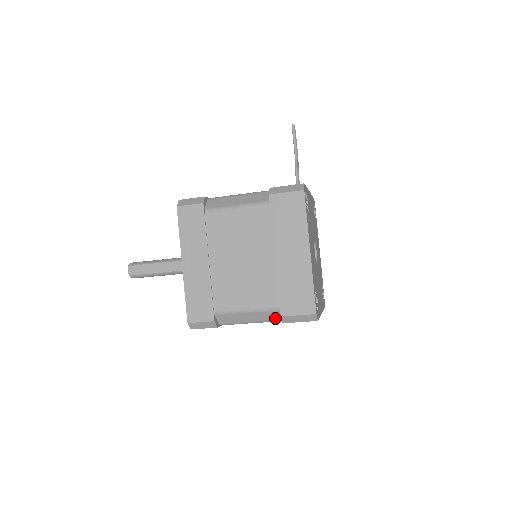
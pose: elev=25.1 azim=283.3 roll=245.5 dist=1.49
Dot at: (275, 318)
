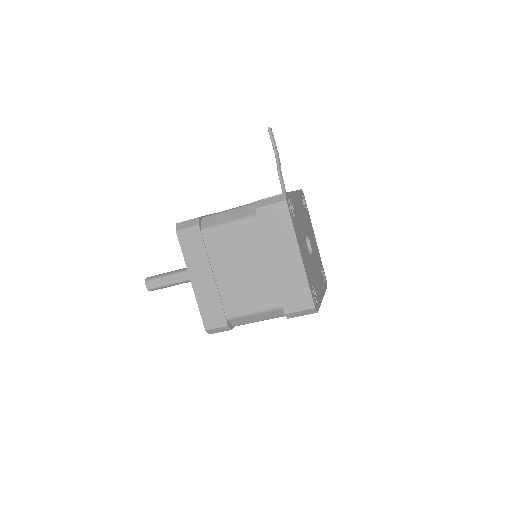
Dot at: (280, 315)
